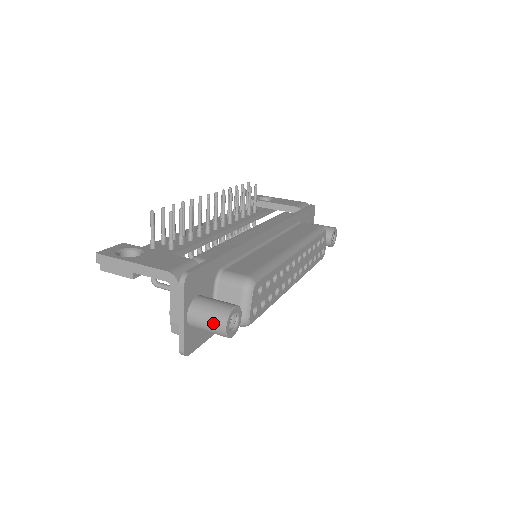
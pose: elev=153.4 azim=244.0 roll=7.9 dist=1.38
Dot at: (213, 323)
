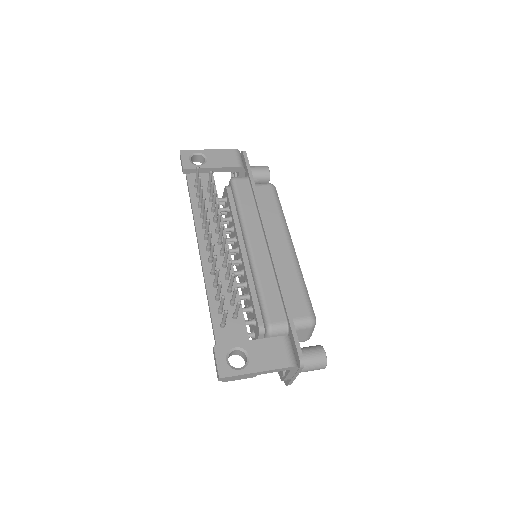
Dot at: (317, 369)
